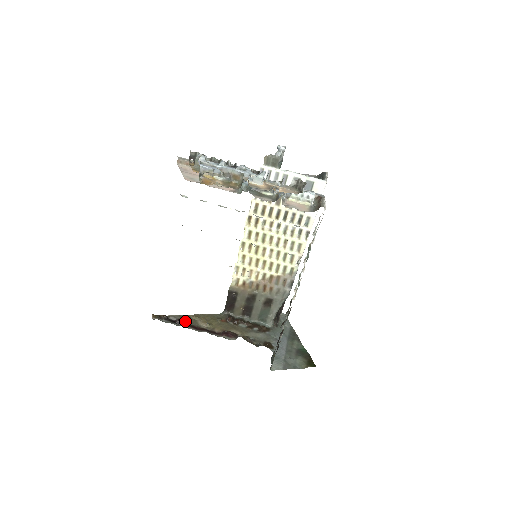
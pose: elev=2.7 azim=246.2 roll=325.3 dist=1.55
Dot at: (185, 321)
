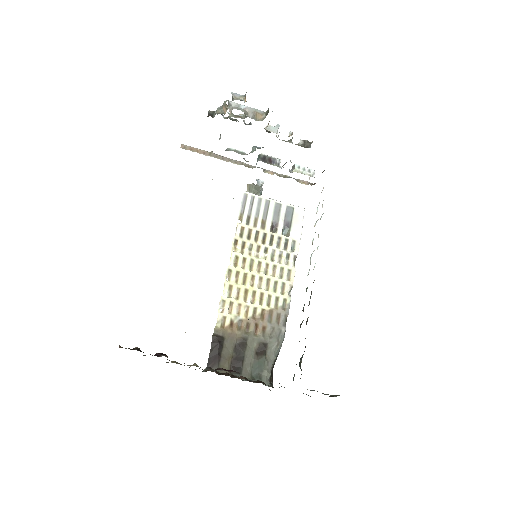
Dot at: occluded
